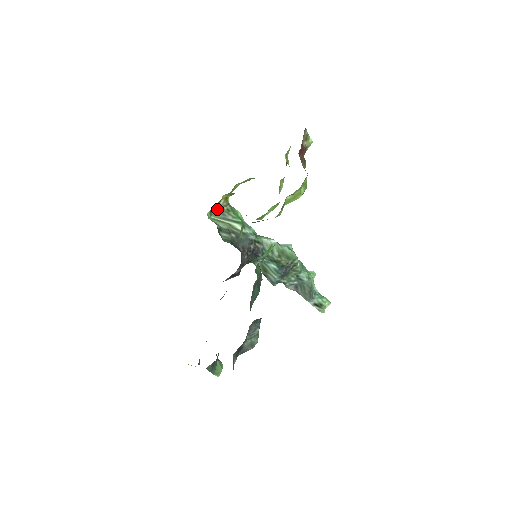
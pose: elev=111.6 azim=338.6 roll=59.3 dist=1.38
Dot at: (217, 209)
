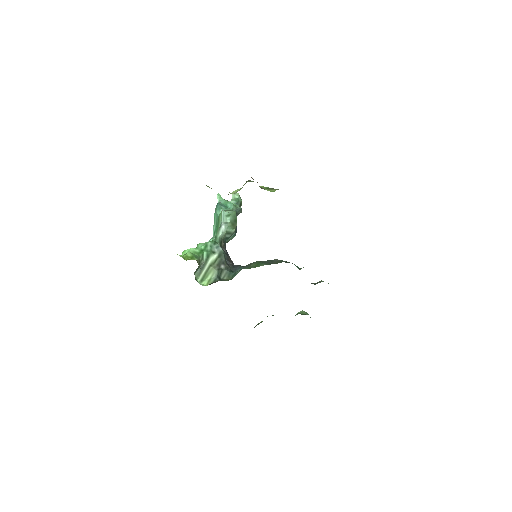
Dot at: (194, 273)
